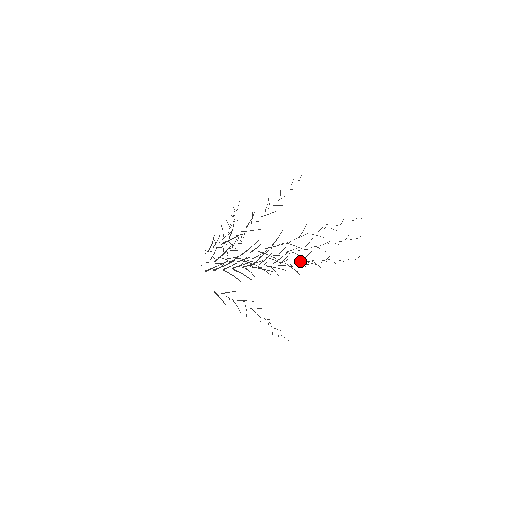
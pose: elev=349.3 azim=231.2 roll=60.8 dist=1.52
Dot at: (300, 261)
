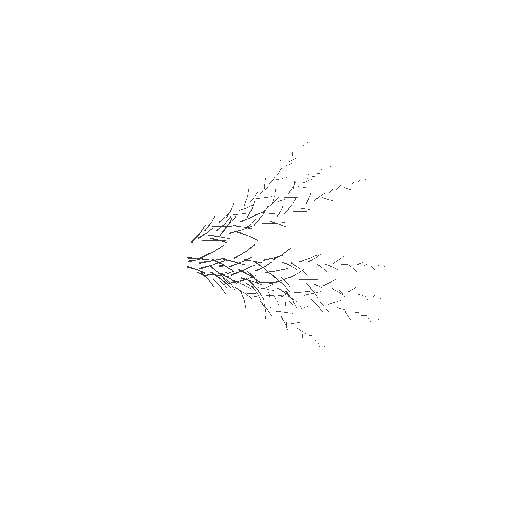
Dot at: (294, 292)
